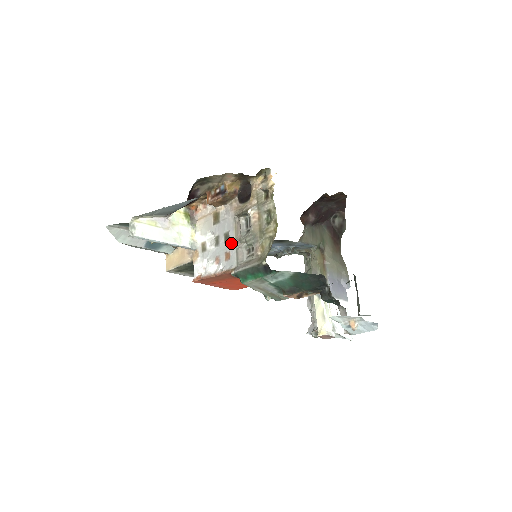
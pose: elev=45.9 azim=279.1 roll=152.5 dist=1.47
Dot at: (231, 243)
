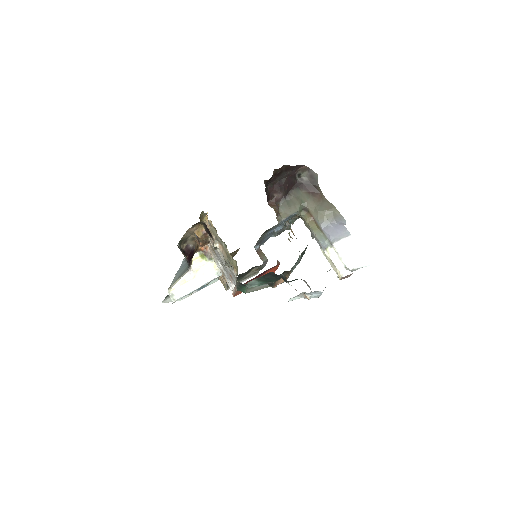
Dot at: (226, 268)
